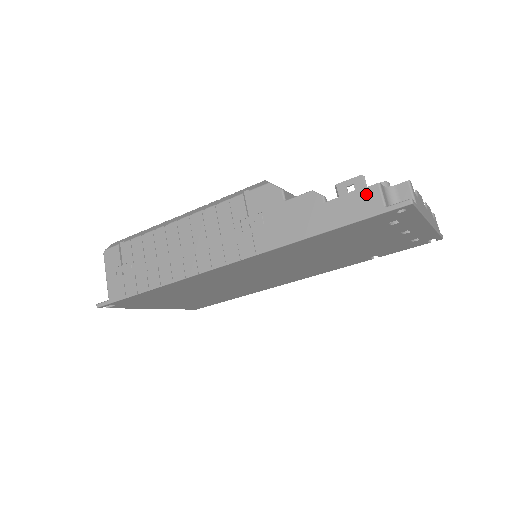
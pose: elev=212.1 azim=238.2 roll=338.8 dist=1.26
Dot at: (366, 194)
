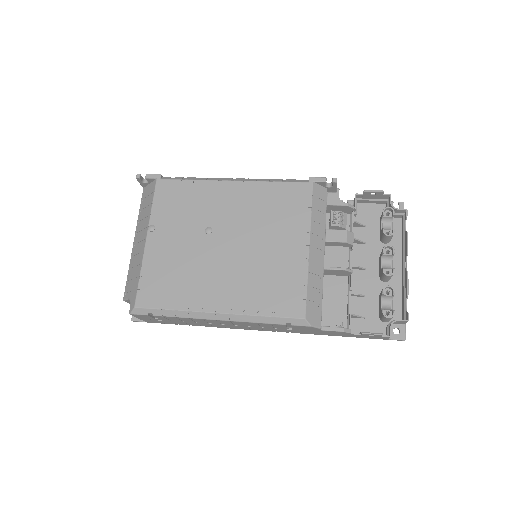
Dot at: (380, 337)
